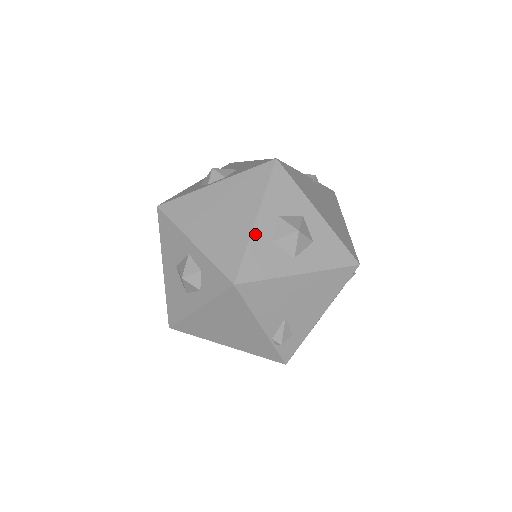
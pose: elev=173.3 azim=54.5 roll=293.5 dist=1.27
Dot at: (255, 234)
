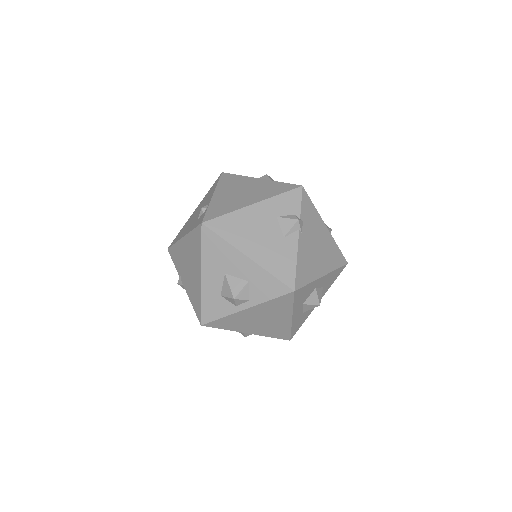
Dot at: (294, 322)
